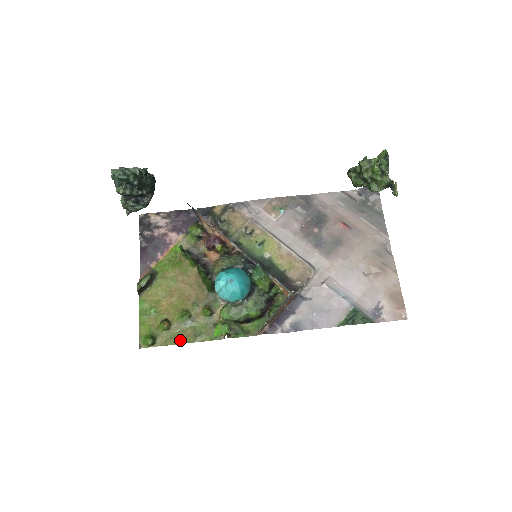
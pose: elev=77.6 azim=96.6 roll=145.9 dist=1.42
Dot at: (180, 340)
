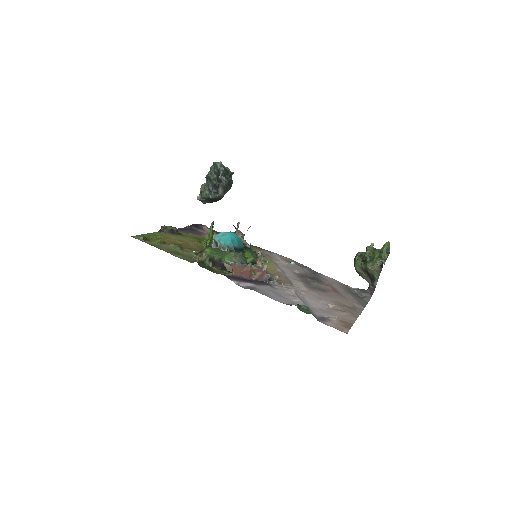
Dot at: (162, 249)
